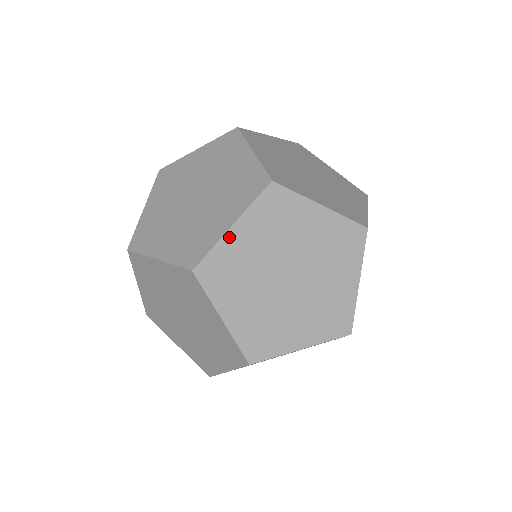
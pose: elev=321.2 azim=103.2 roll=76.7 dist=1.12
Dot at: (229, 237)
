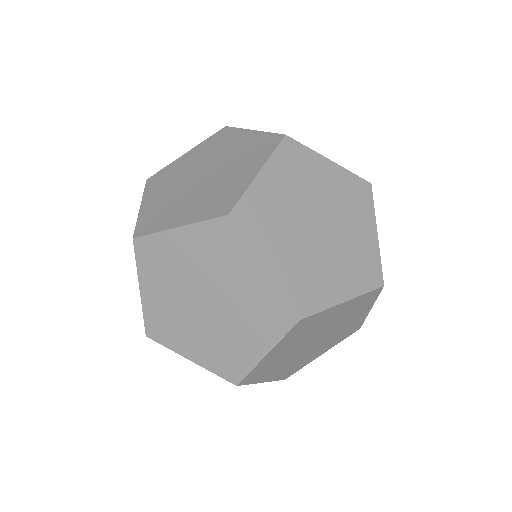
Dot at: (264, 360)
